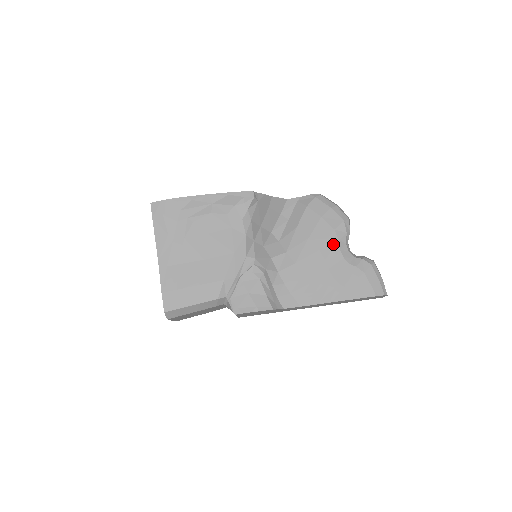
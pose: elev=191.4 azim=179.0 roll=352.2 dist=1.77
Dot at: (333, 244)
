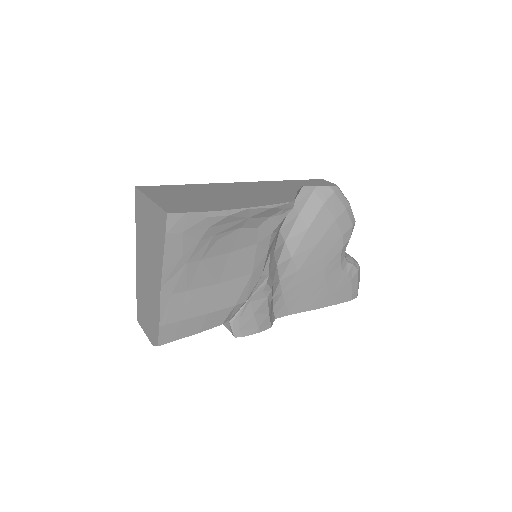
Dot at: (337, 251)
